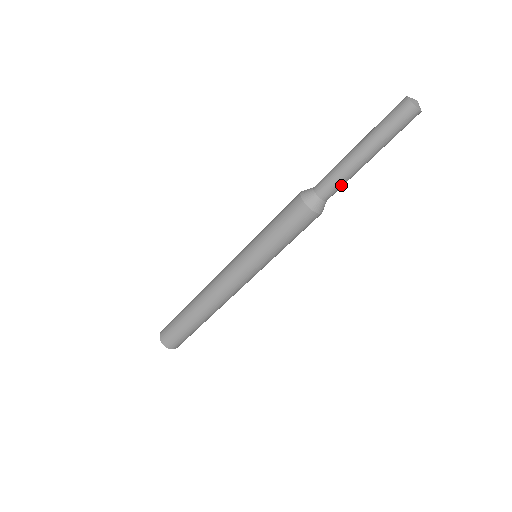
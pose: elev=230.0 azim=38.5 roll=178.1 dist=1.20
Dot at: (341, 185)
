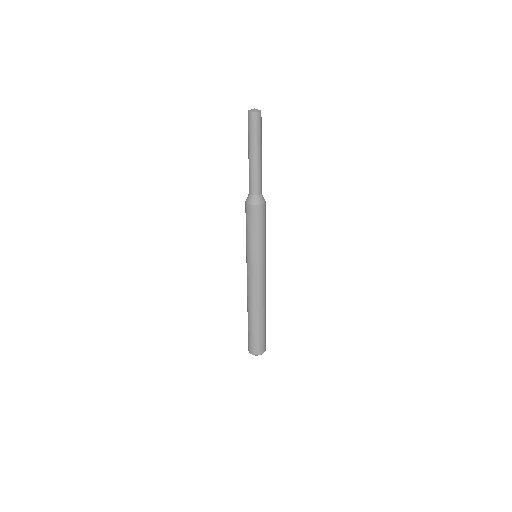
Dot at: (258, 180)
